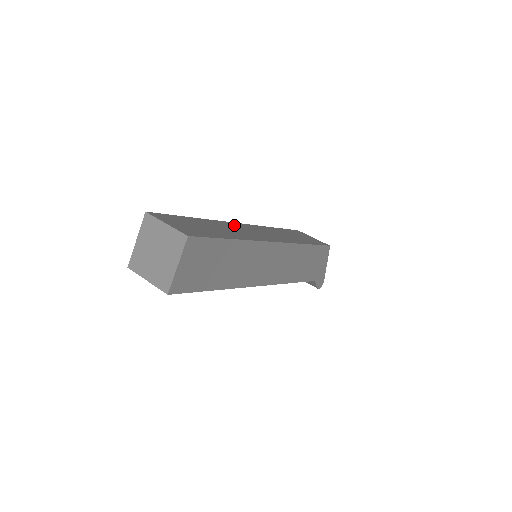
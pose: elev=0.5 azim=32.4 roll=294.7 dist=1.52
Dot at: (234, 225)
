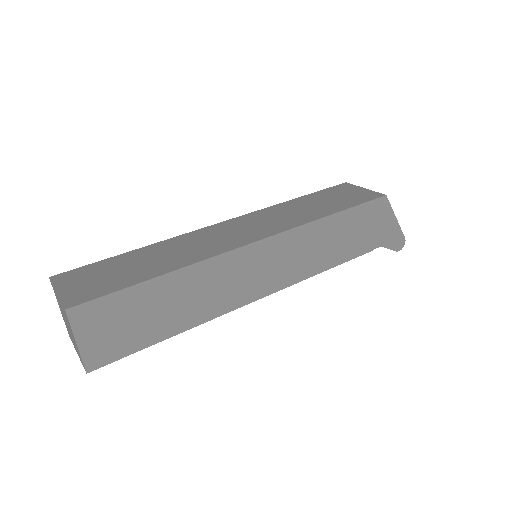
Dot at: (202, 233)
